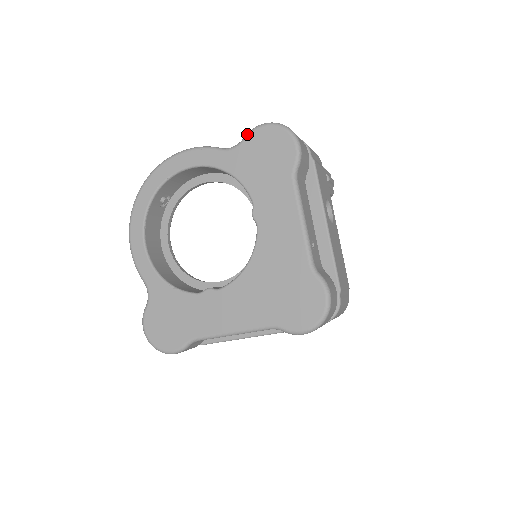
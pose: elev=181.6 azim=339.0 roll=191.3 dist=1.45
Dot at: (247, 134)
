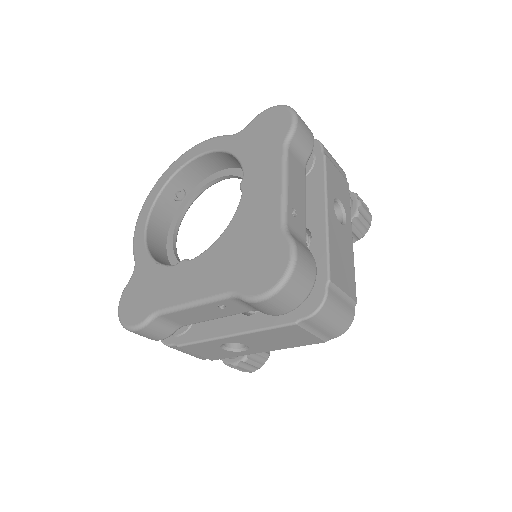
Dot at: occluded
